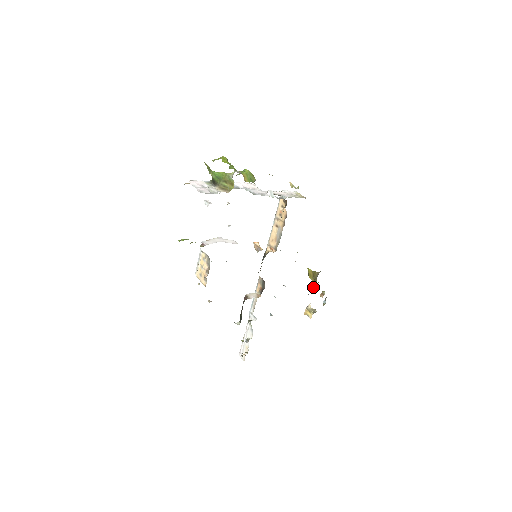
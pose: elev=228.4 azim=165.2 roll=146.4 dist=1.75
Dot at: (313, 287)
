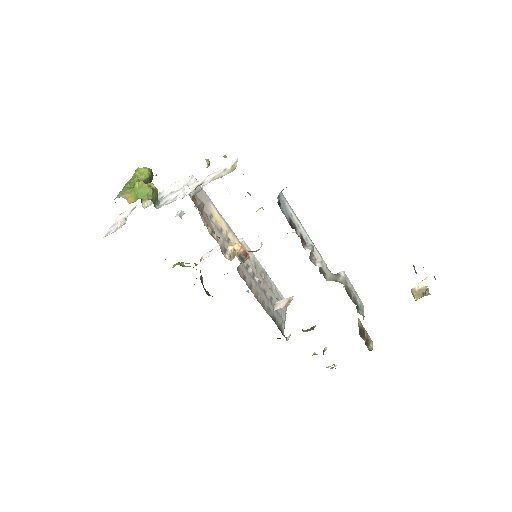
Dot at: occluded
